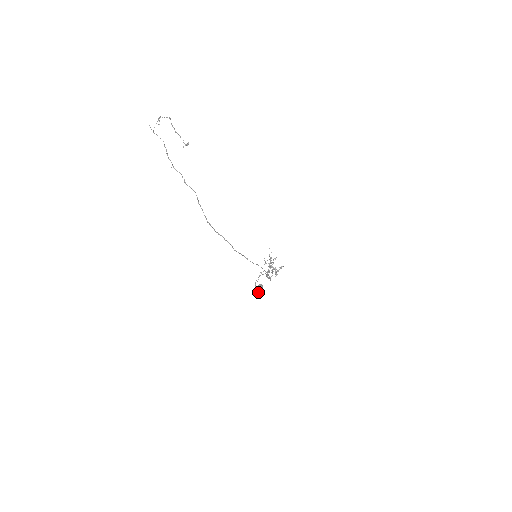
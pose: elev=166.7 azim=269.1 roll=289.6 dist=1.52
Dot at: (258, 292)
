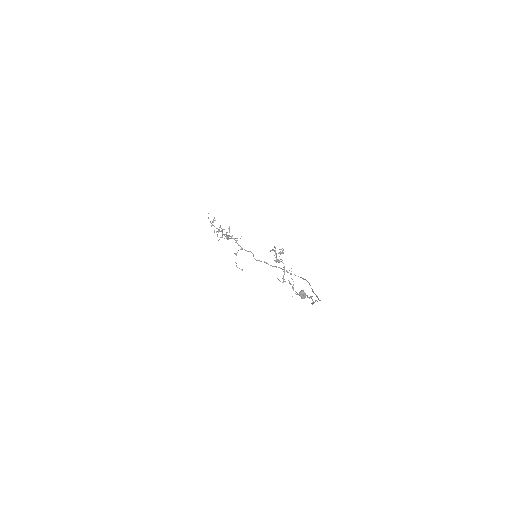
Dot at: occluded
